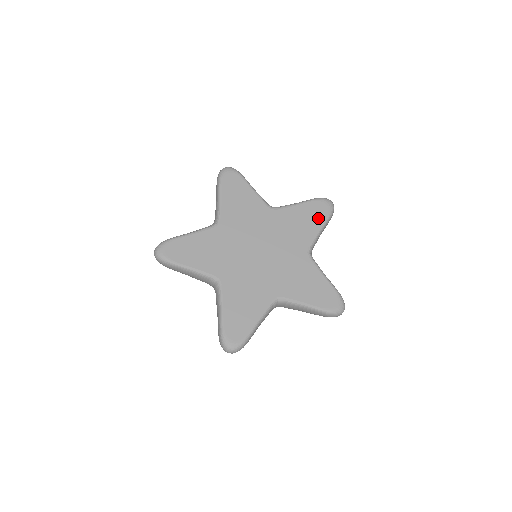
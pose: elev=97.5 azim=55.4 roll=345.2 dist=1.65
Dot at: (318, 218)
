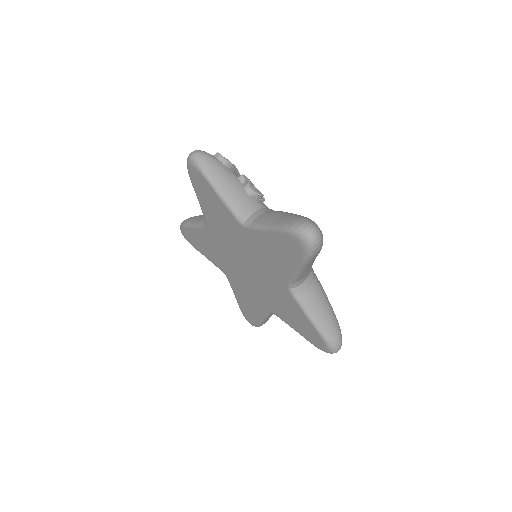
Dot at: (305, 333)
